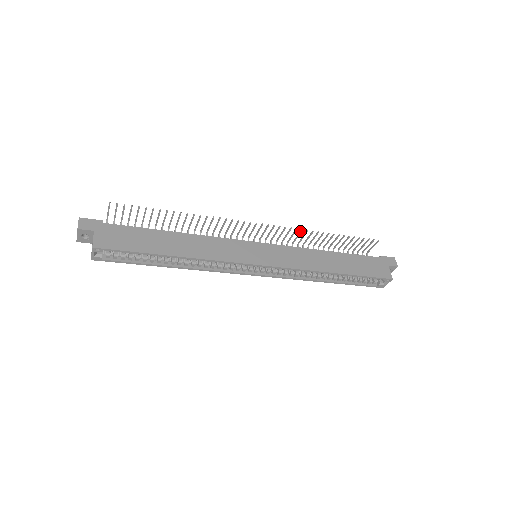
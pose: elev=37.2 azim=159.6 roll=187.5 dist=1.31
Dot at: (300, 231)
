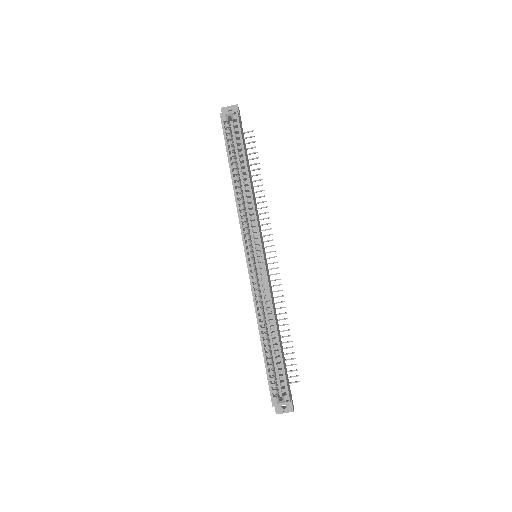
Dot at: occluded
